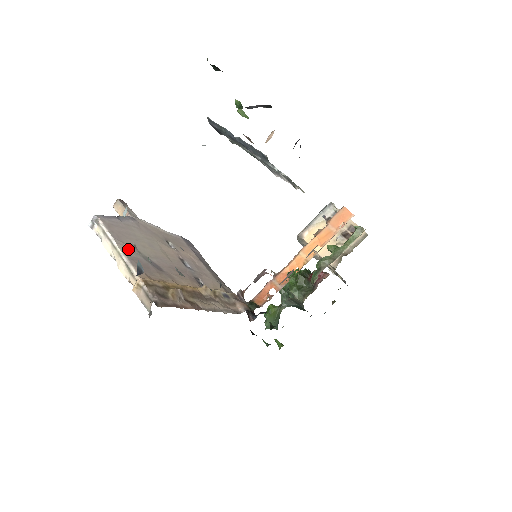
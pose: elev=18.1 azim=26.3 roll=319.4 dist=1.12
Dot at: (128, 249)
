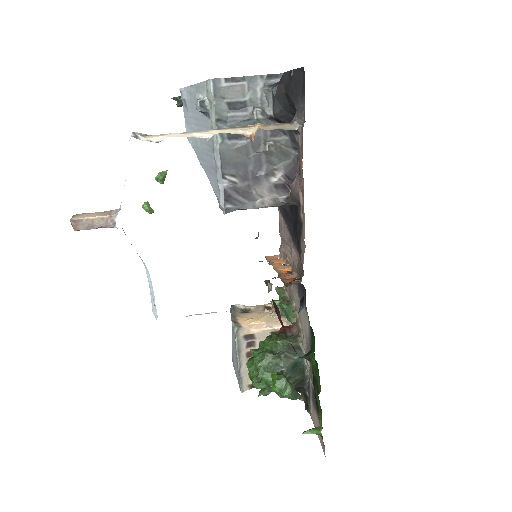
Dot at: occluded
